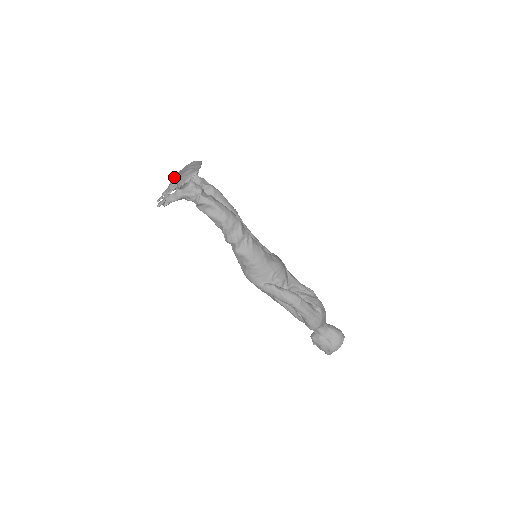
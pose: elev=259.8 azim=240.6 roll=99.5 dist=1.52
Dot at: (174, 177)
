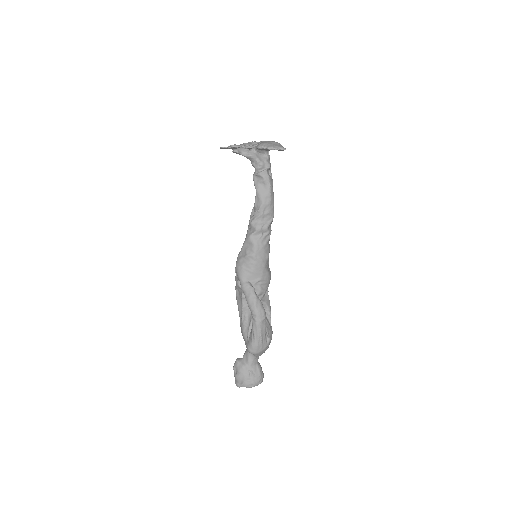
Dot at: (251, 142)
